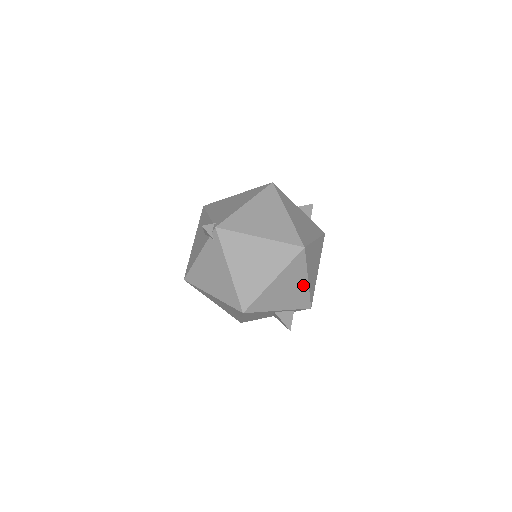
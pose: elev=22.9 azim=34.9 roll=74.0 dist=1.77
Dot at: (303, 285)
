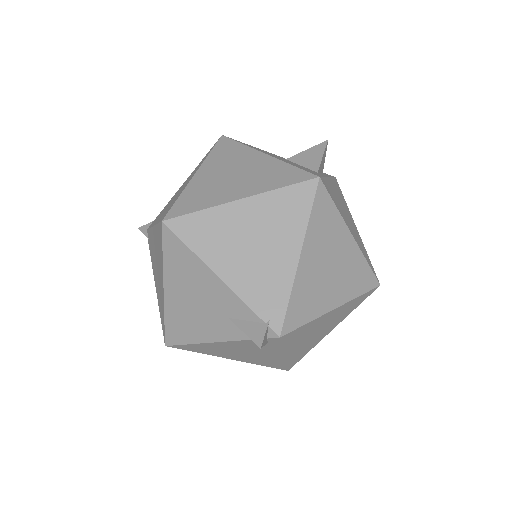
Dot at: occluded
